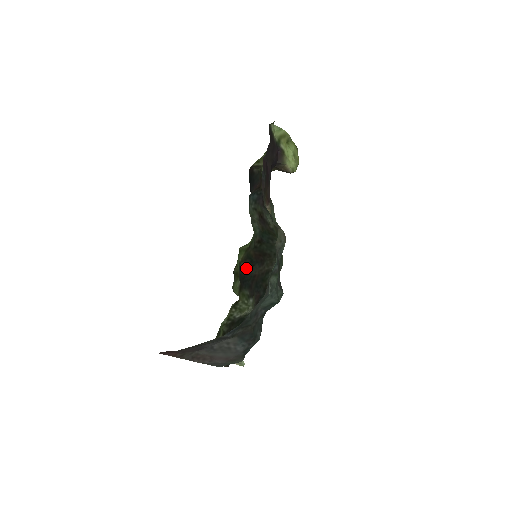
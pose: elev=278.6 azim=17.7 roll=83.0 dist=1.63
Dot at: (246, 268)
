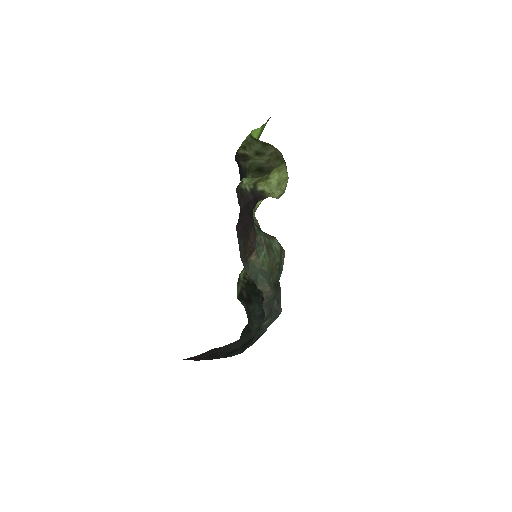
Dot at: occluded
